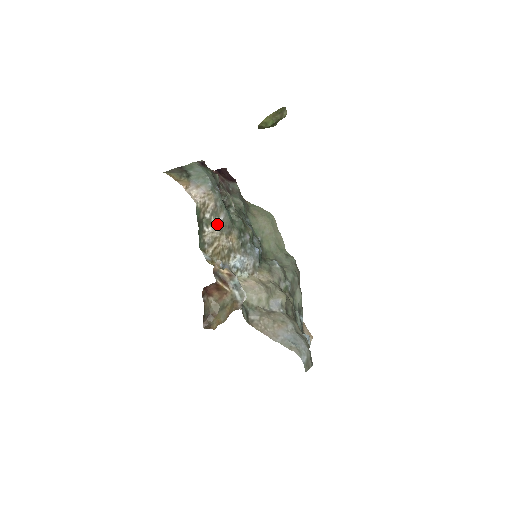
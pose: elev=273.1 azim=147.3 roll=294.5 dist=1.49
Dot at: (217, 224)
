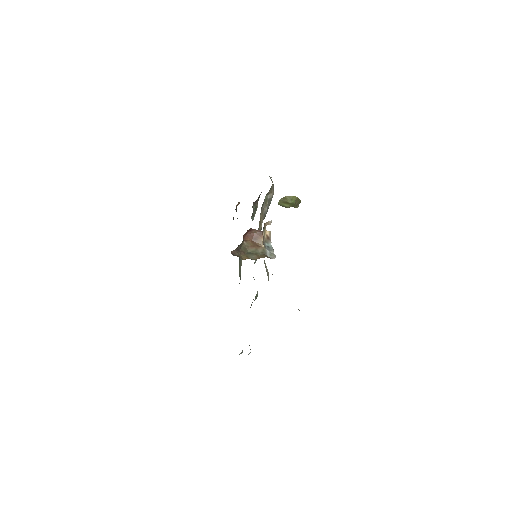
Dot at: (266, 208)
